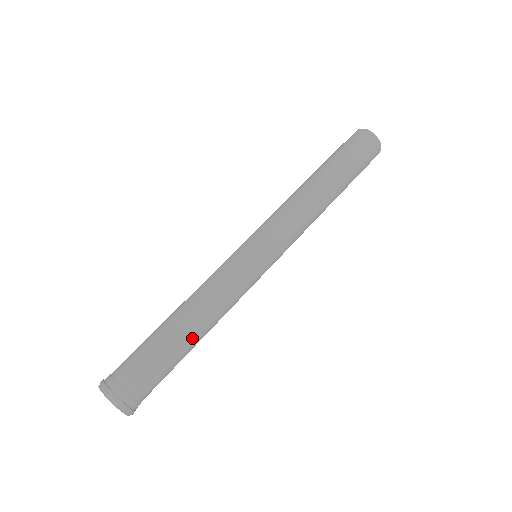
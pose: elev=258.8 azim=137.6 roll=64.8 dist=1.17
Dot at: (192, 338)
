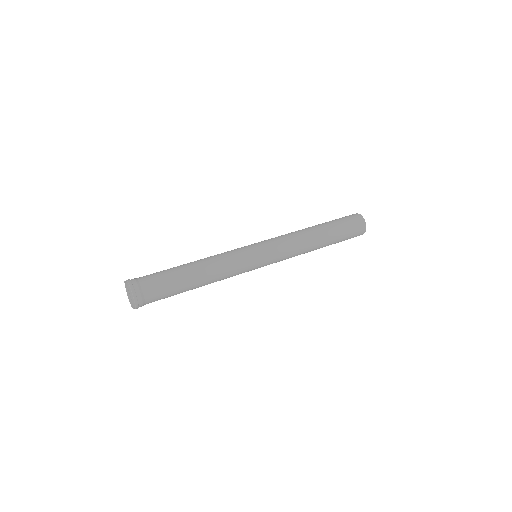
Dot at: (195, 287)
